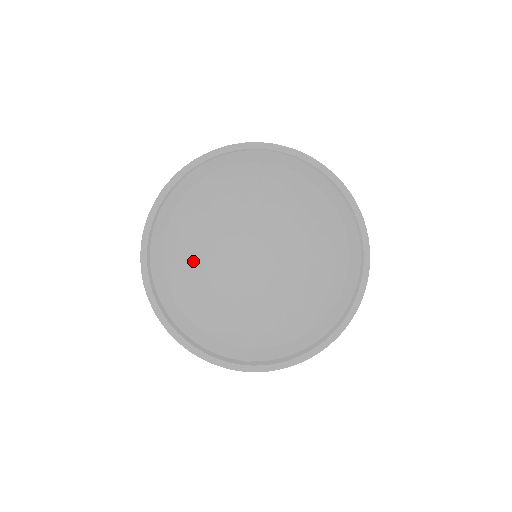
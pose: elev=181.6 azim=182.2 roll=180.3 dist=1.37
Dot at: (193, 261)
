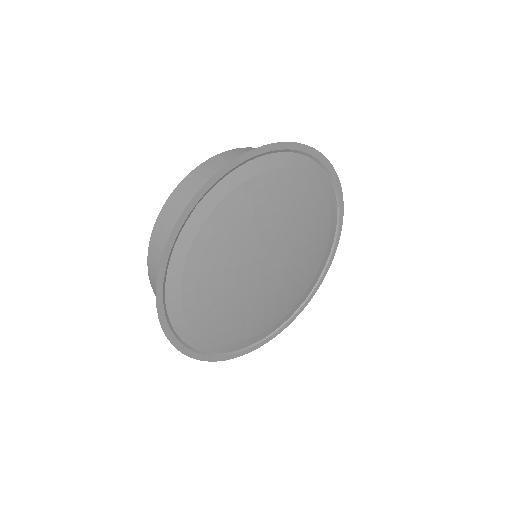
Dot at: (235, 319)
